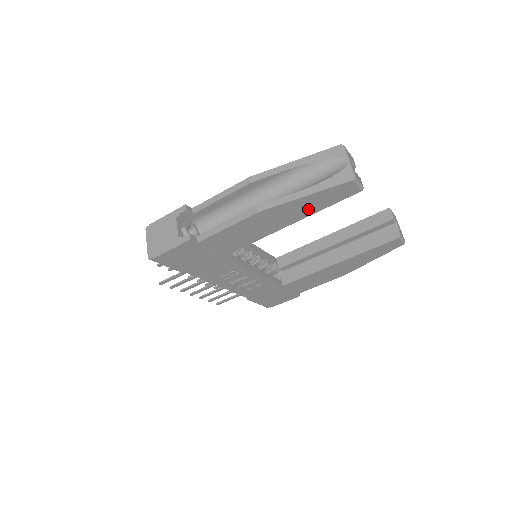
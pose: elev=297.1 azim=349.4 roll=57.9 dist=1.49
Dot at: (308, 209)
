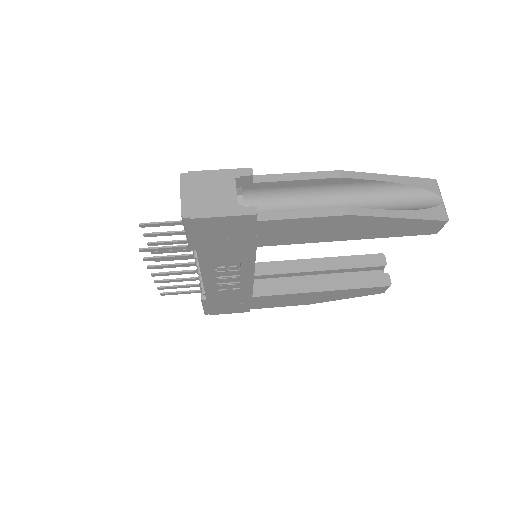
Dot at: (384, 231)
